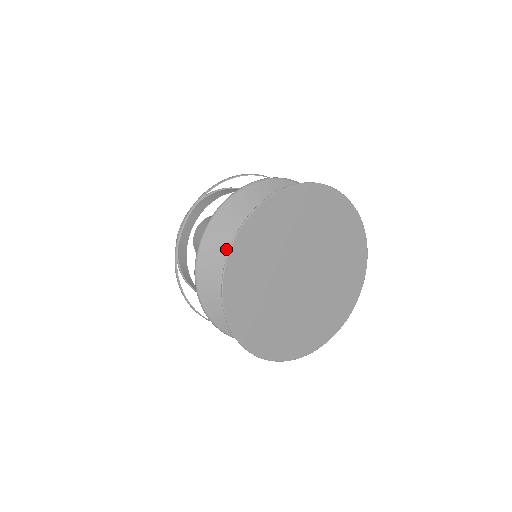
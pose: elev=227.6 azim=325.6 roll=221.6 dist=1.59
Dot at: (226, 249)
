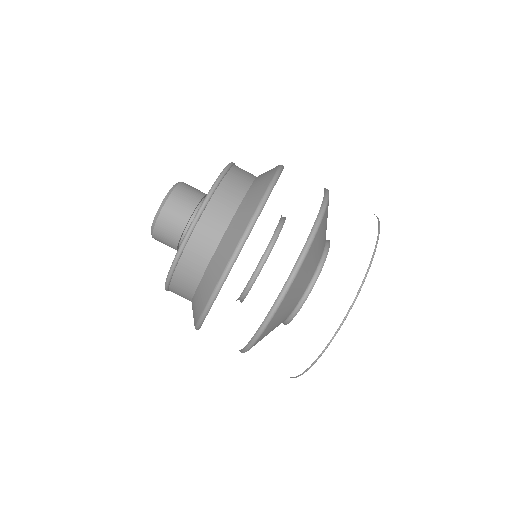
Dot at: (317, 251)
